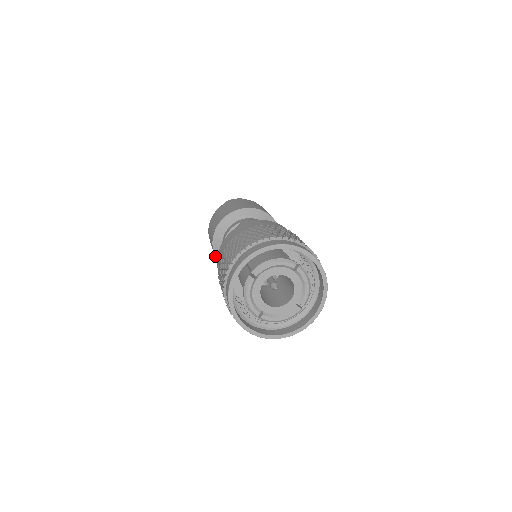
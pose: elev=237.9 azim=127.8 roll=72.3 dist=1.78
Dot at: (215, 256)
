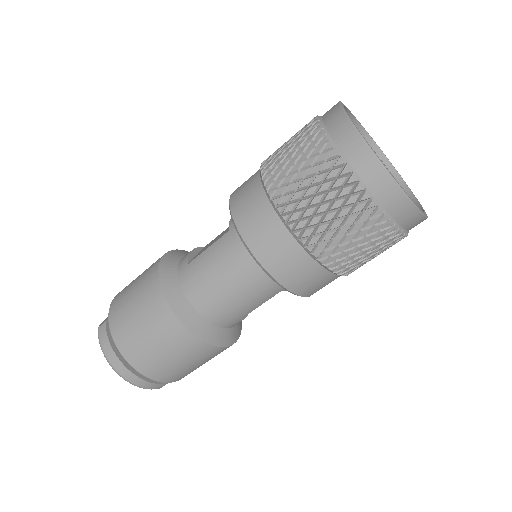
Dot at: (163, 294)
